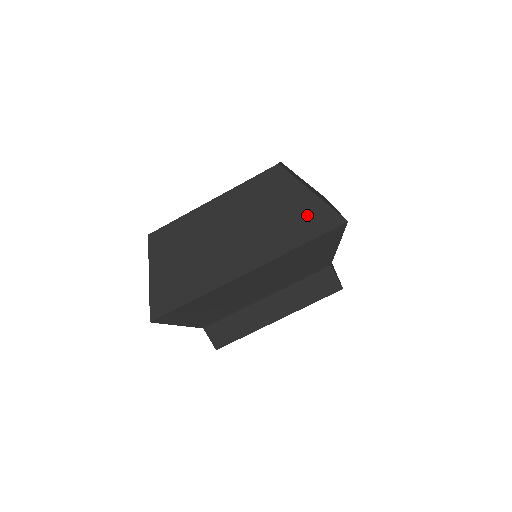
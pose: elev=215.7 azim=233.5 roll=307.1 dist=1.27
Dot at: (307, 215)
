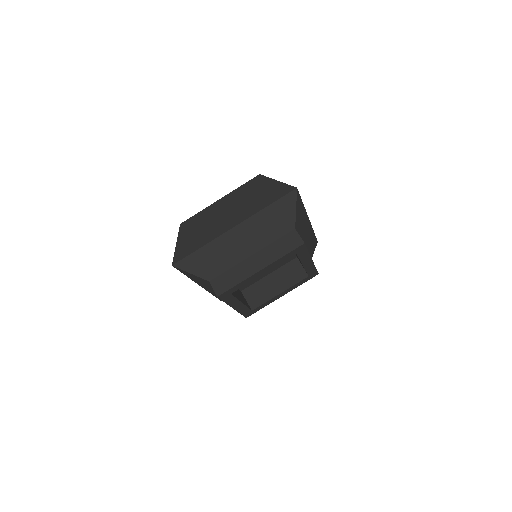
Dot at: (274, 191)
